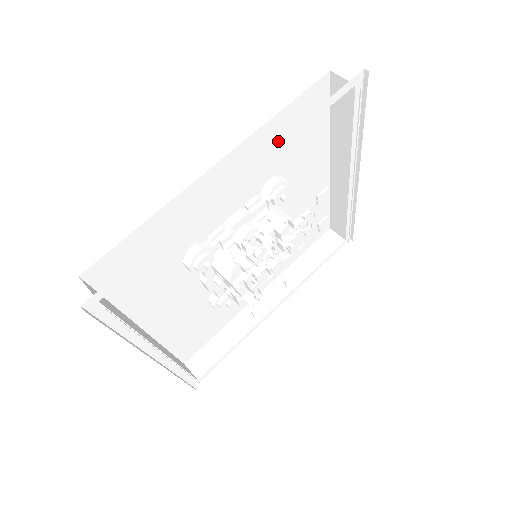
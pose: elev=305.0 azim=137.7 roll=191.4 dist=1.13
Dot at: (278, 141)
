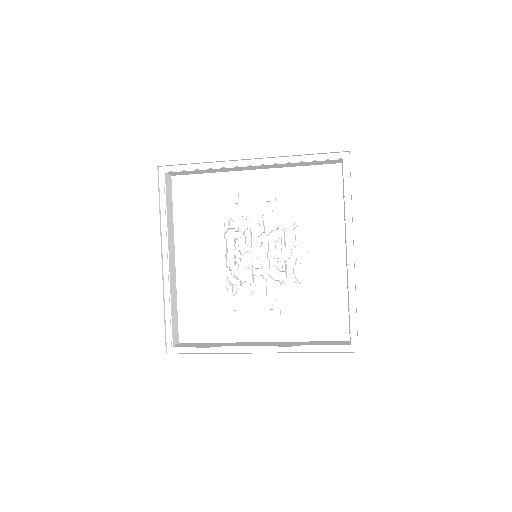
Dot at: (281, 158)
